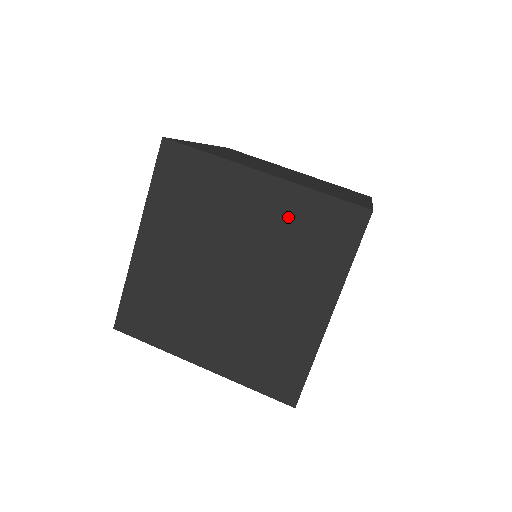
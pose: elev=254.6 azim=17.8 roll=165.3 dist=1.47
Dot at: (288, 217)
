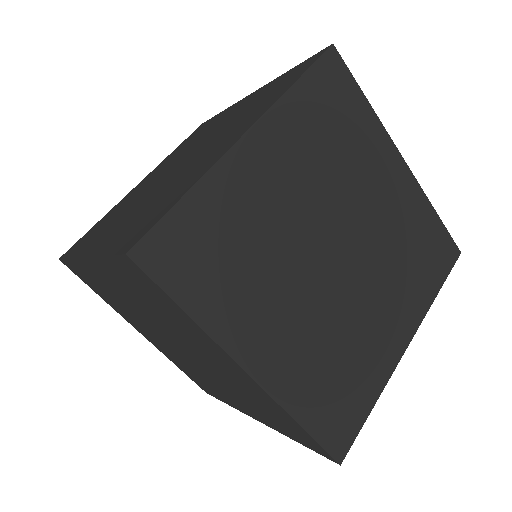
Dot at: (408, 219)
